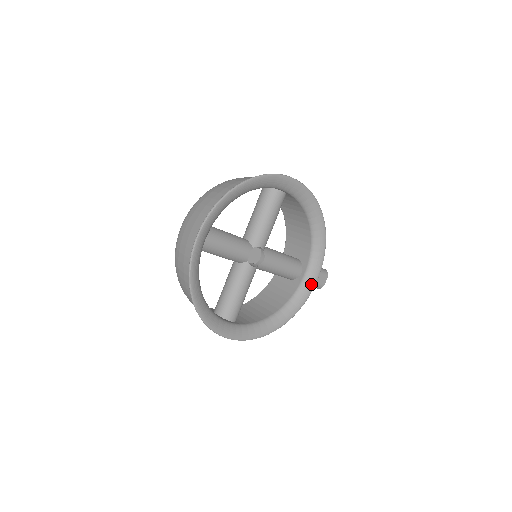
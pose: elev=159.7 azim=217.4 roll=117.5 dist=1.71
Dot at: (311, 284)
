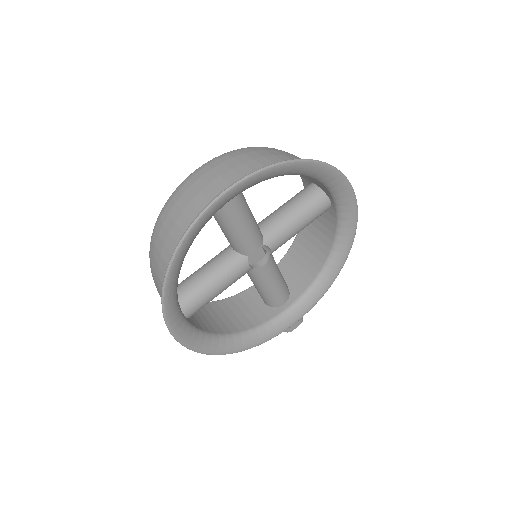
Dot at: (288, 323)
